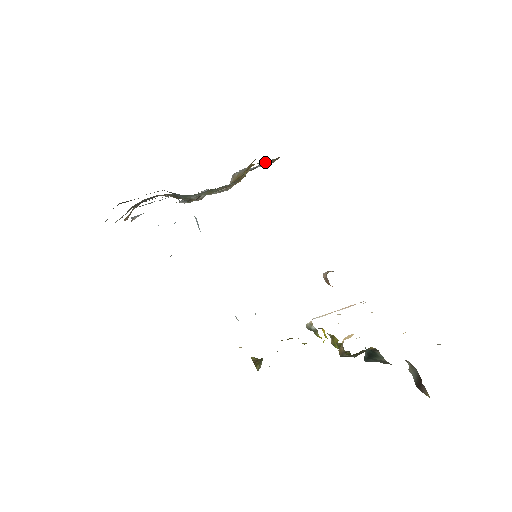
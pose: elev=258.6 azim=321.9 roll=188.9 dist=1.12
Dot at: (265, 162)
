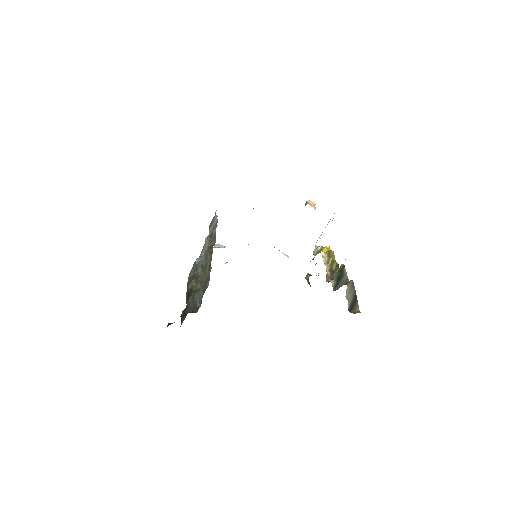
Dot at: (213, 241)
